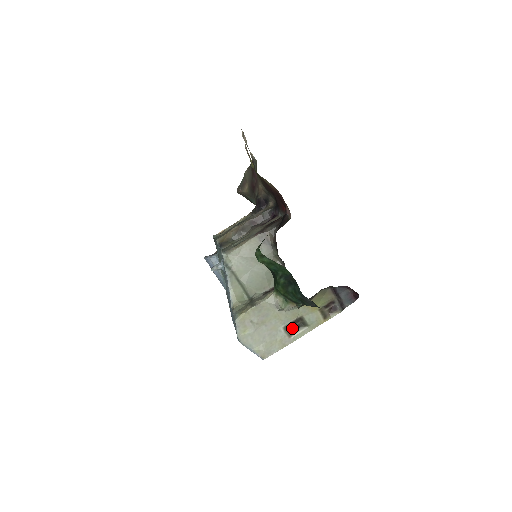
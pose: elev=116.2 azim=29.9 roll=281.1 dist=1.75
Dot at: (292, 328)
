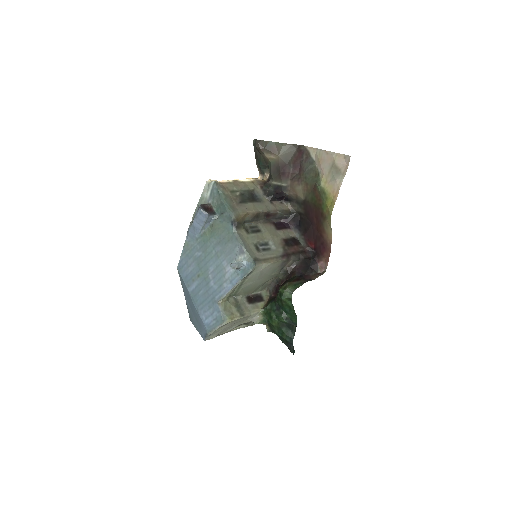
Dot at: (239, 325)
